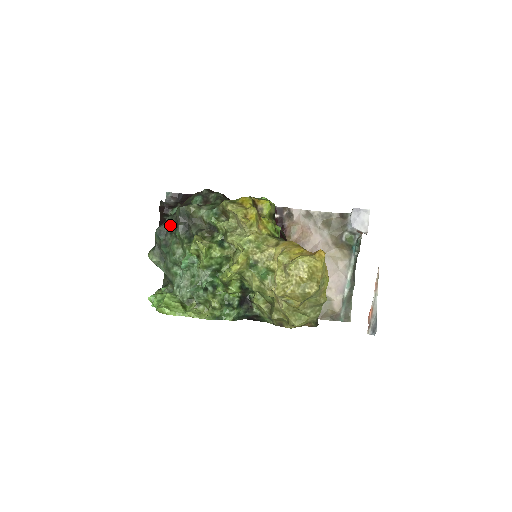
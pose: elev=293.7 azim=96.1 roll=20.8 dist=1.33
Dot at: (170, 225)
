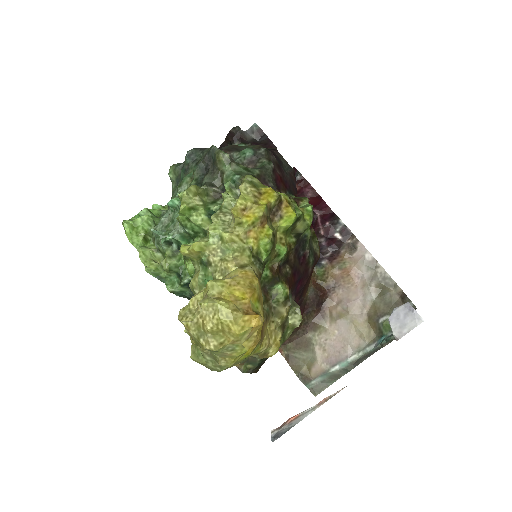
Dot at: (203, 155)
